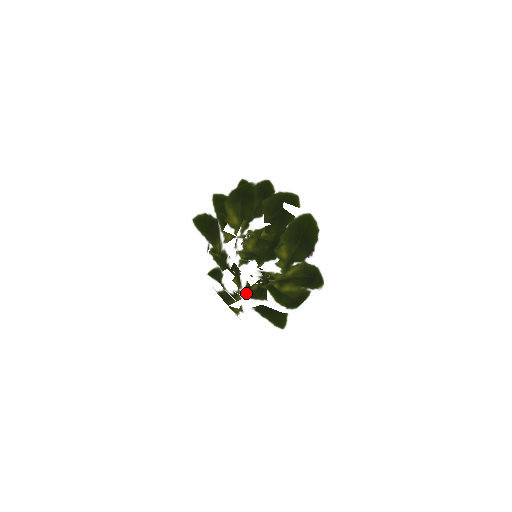
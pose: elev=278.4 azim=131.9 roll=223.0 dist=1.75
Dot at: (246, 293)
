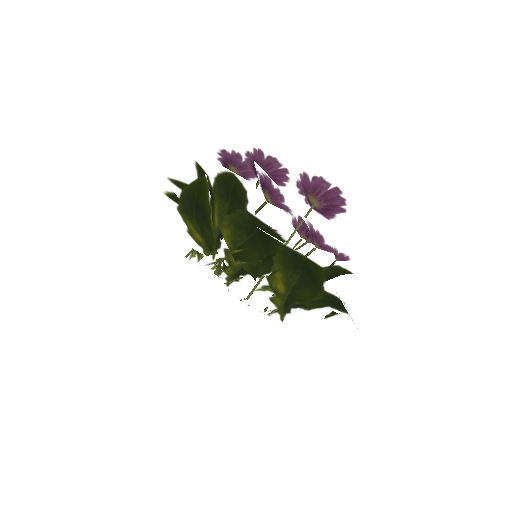
Dot at: occluded
